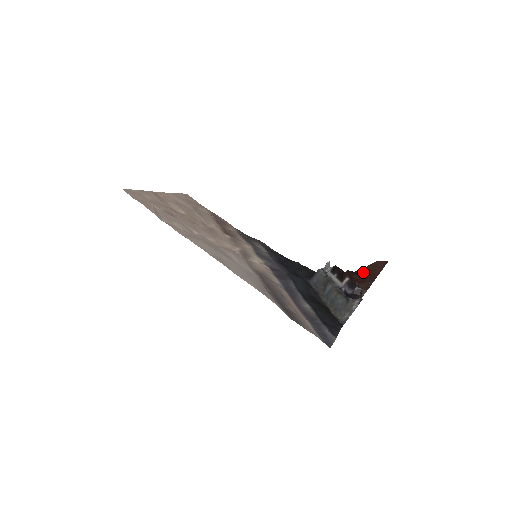
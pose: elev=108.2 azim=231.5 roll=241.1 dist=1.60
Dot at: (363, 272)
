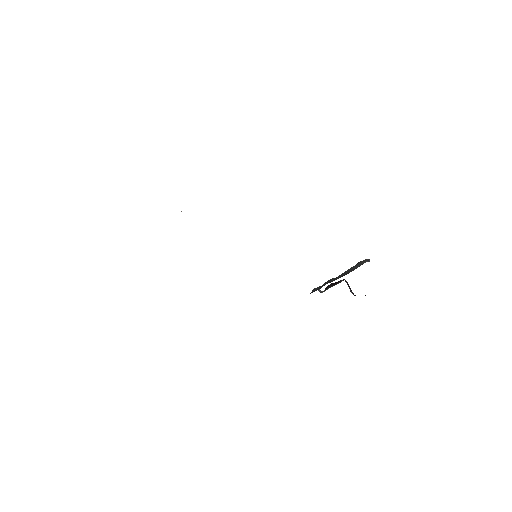
Dot at: occluded
